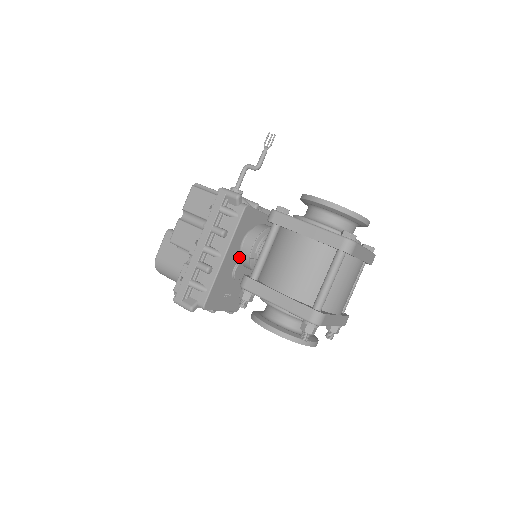
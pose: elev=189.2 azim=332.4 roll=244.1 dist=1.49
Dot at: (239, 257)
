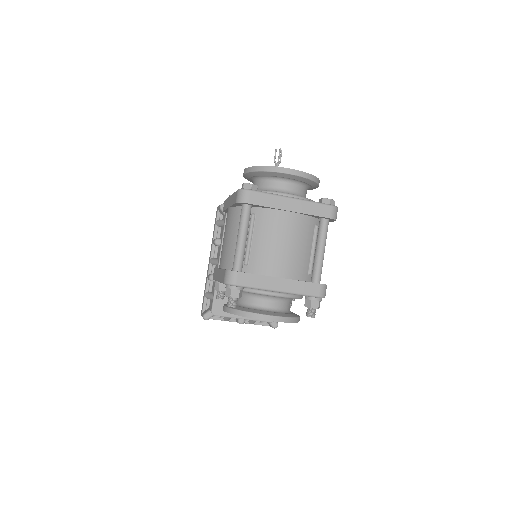
Dot at: occluded
